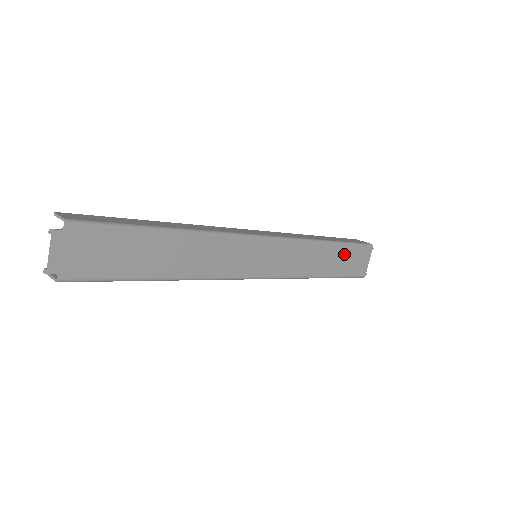
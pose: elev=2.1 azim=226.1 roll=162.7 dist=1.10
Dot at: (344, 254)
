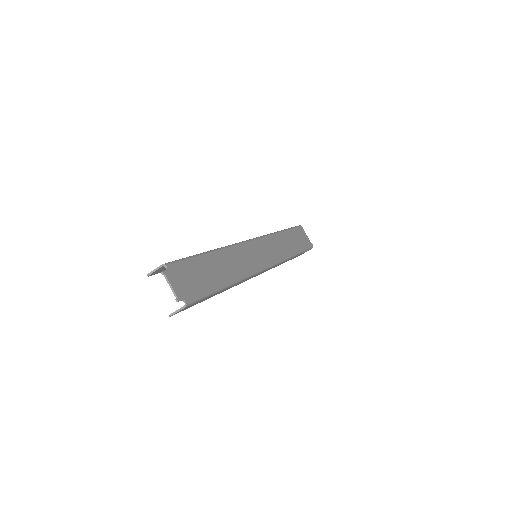
Dot at: (293, 236)
